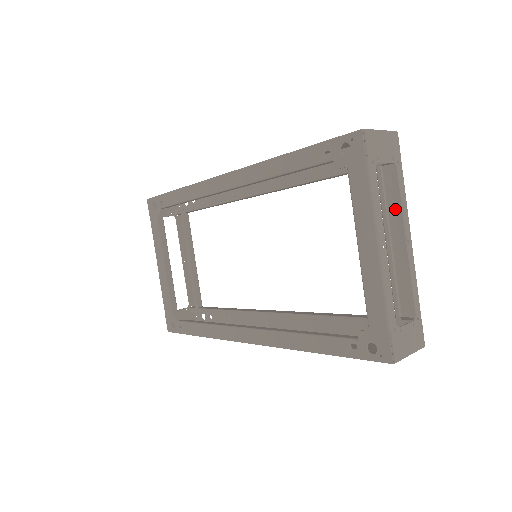
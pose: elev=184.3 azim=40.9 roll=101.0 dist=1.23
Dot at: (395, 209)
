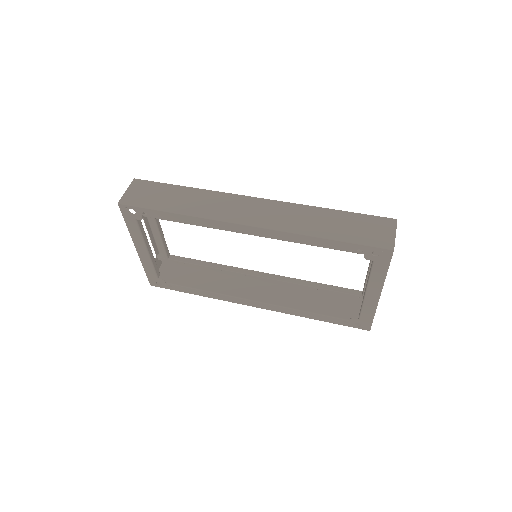
Dot at: (379, 252)
